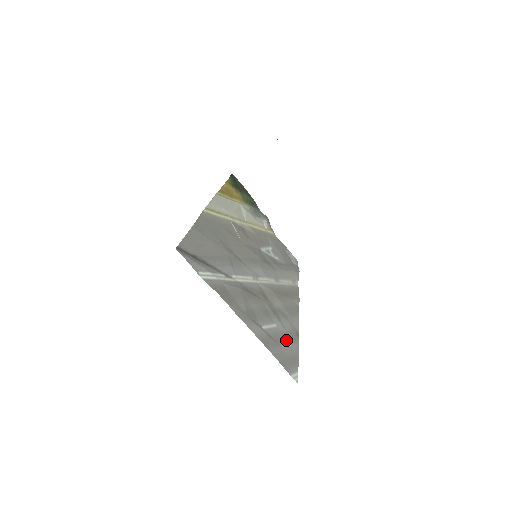
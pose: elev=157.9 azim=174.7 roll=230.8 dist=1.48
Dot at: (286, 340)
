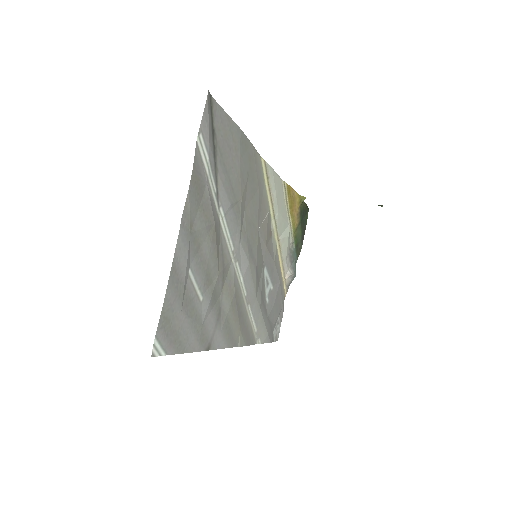
Dot at: (194, 322)
